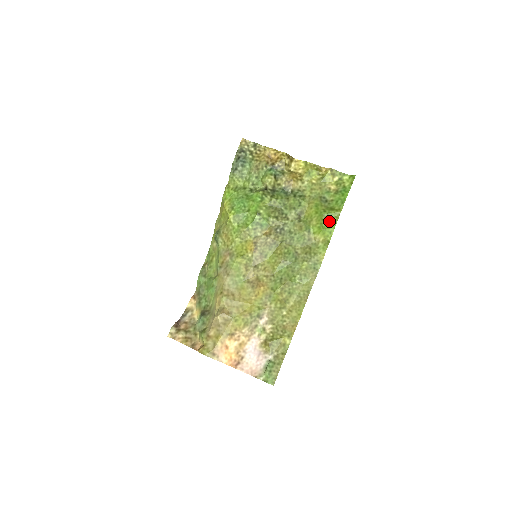
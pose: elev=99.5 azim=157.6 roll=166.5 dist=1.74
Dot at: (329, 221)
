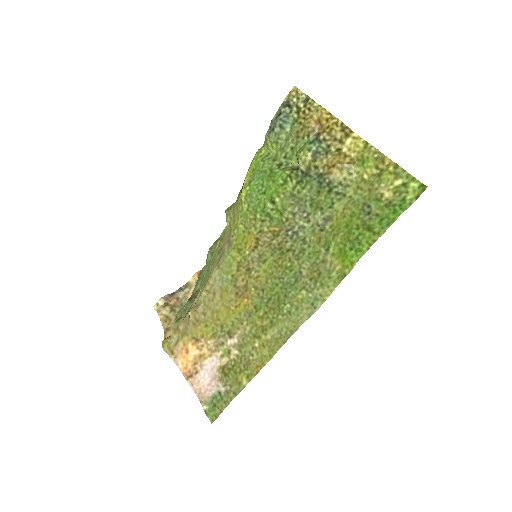
Dot at: (357, 245)
